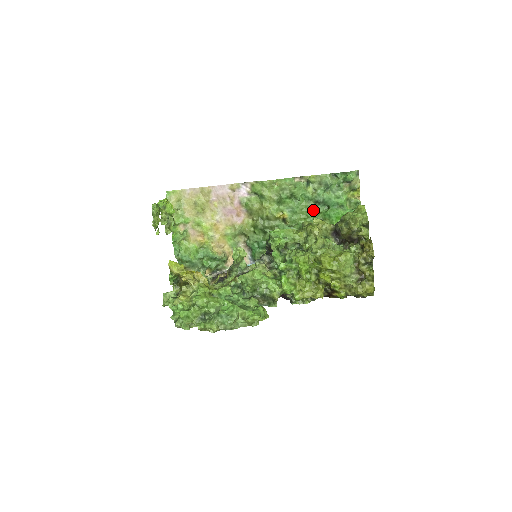
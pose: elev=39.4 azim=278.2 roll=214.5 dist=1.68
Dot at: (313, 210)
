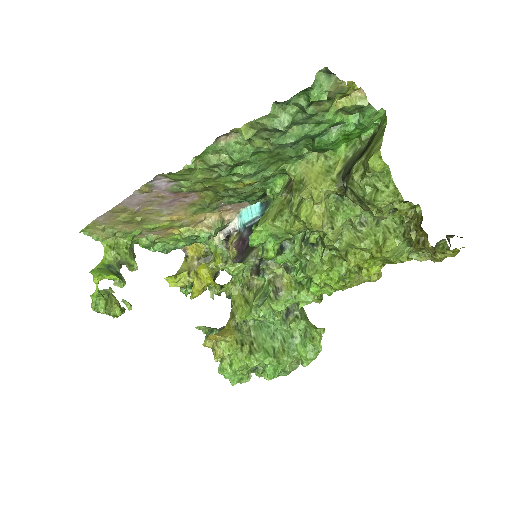
Dot at: (287, 155)
